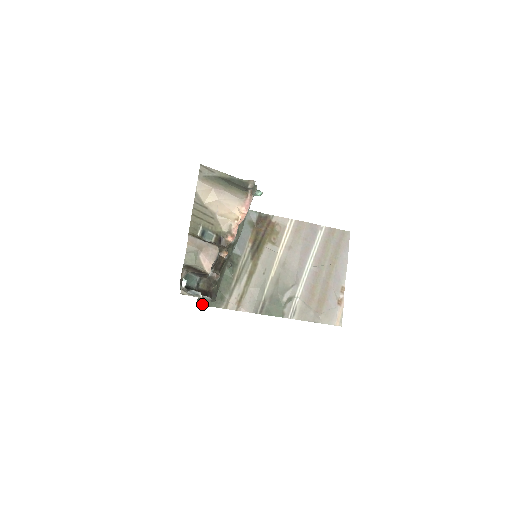
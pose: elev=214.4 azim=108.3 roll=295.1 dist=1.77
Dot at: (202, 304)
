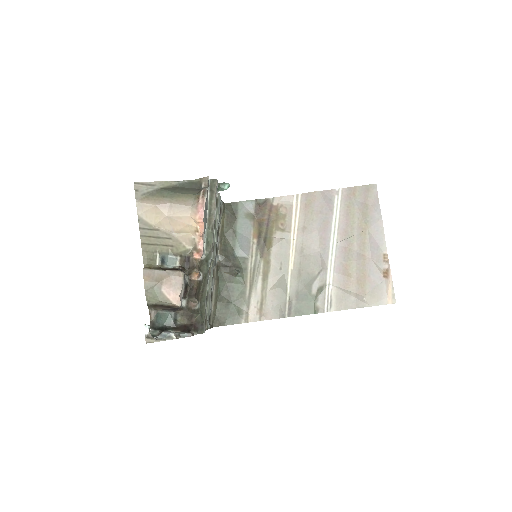
Dot at: (218, 325)
